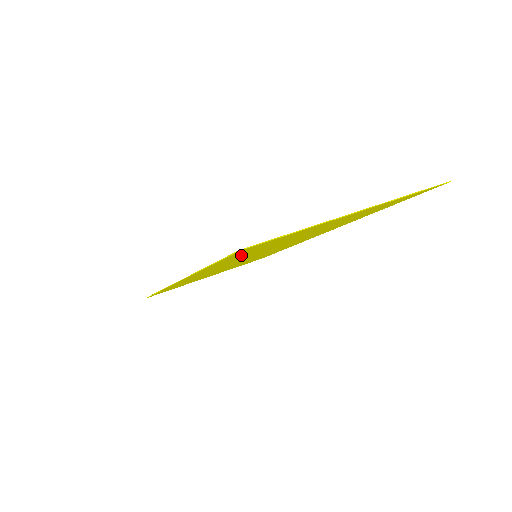
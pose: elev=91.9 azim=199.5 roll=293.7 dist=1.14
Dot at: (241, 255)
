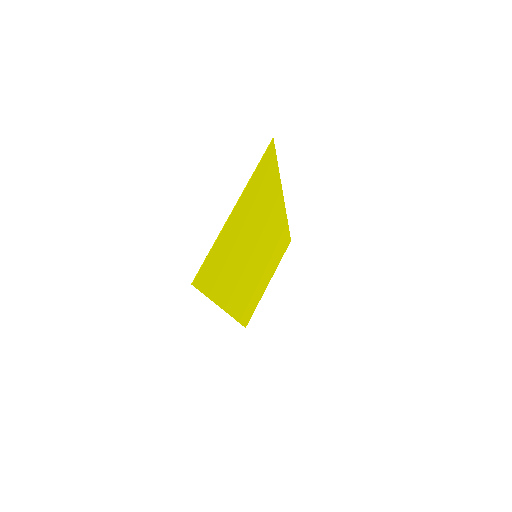
Dot at: (217, 276)
